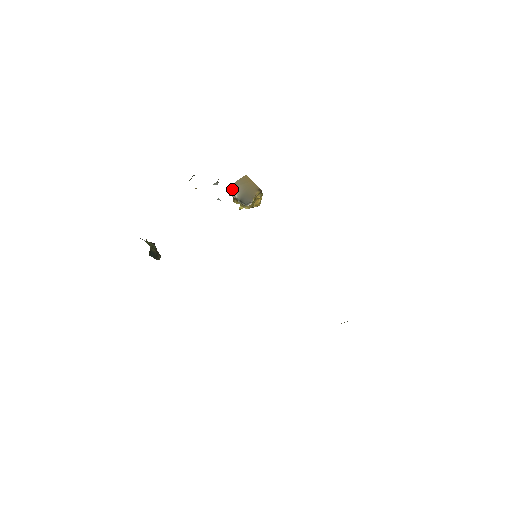
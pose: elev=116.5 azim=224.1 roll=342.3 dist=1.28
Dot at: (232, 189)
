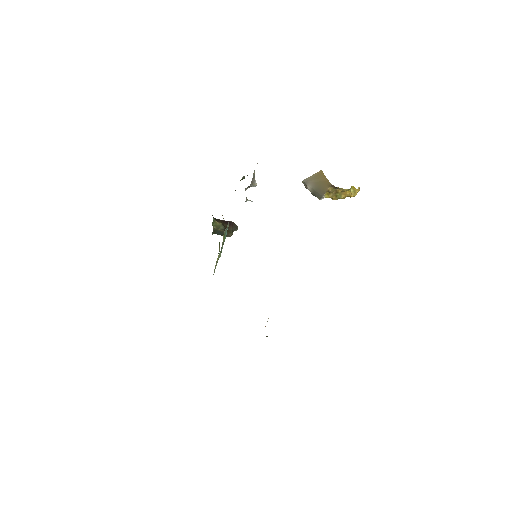
Dot at: (305, 183)
